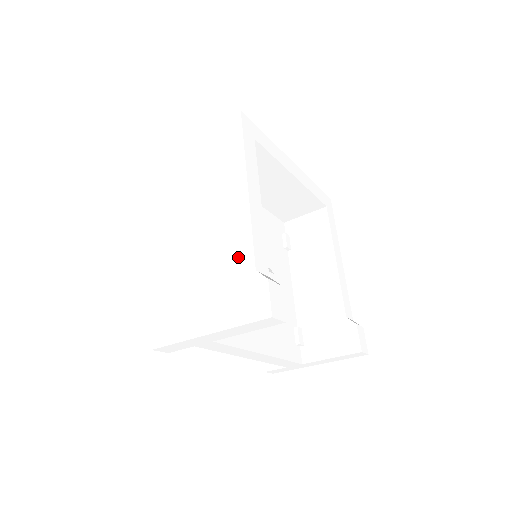
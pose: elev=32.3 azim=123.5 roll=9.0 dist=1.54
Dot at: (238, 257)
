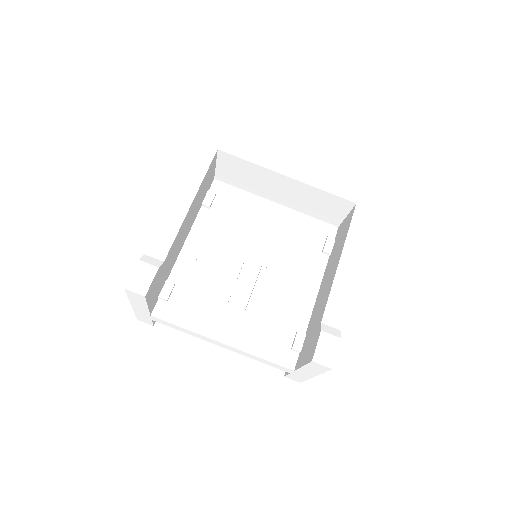
Dot at: occluded
